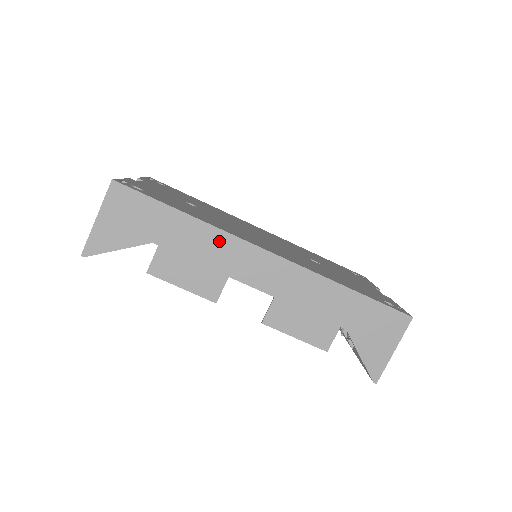
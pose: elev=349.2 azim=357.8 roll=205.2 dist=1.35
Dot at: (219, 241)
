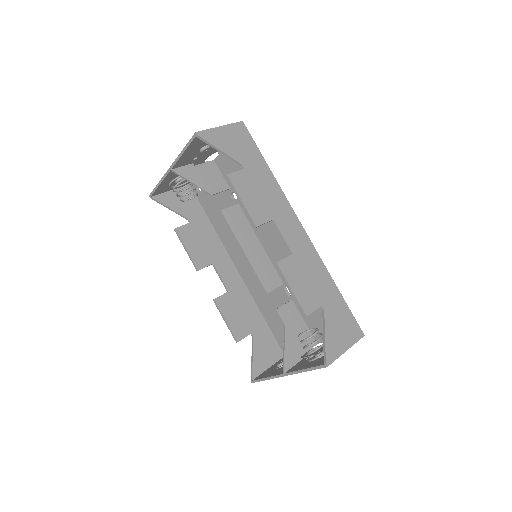
Dot at: (279, 197)
